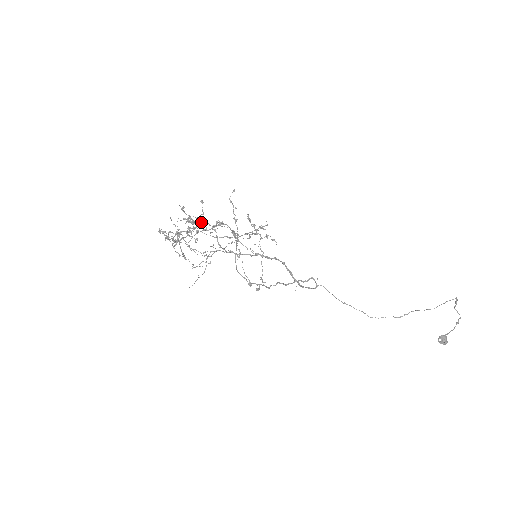
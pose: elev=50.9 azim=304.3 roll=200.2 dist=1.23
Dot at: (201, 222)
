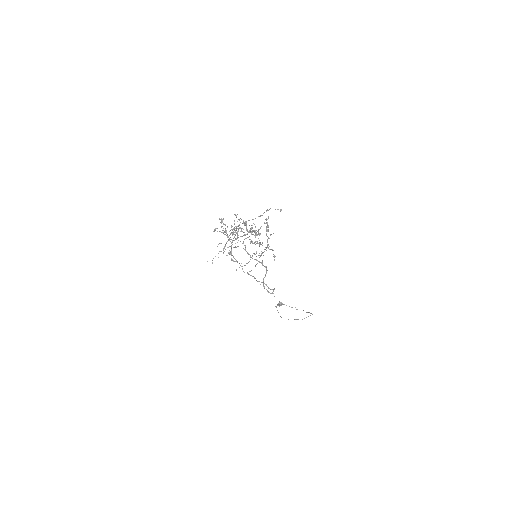
Dot at: occluded
